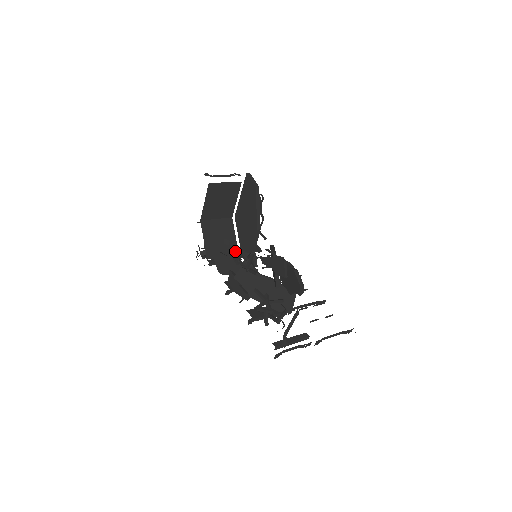
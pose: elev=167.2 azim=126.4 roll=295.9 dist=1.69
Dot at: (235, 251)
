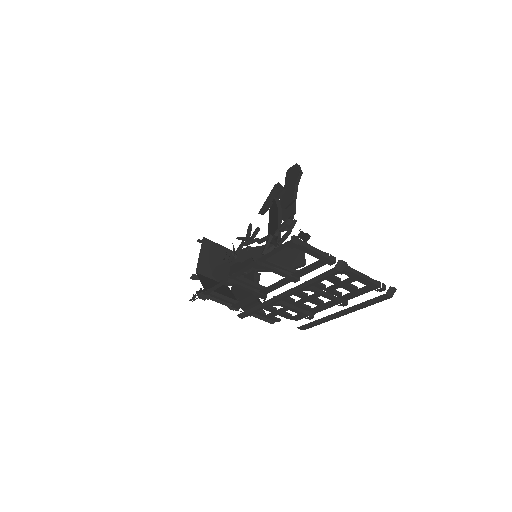
Dot at: (233, 246)
